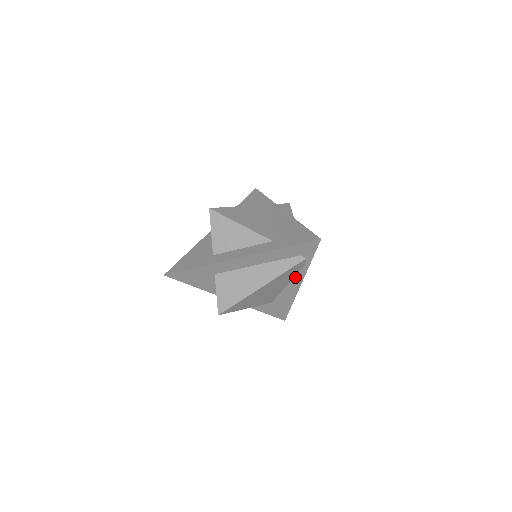
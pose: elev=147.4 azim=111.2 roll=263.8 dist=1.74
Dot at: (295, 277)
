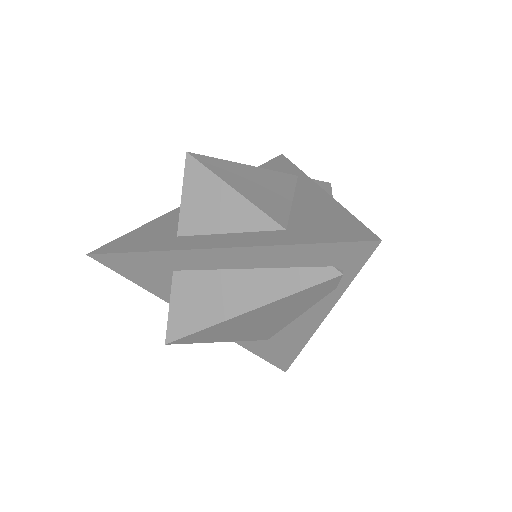
Dot at: (315, 305)
